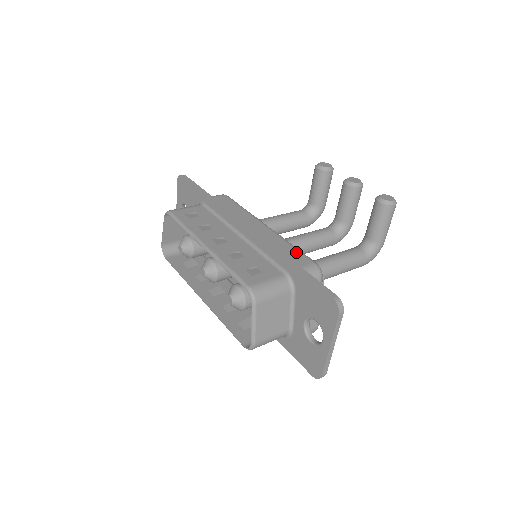
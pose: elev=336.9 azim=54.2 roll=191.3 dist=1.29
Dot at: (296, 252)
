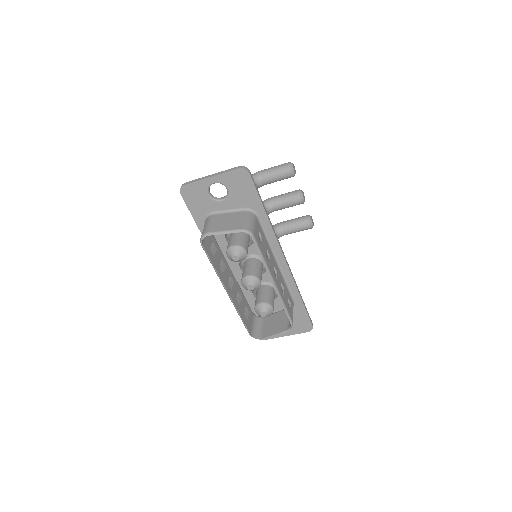
Dot at: occluded
